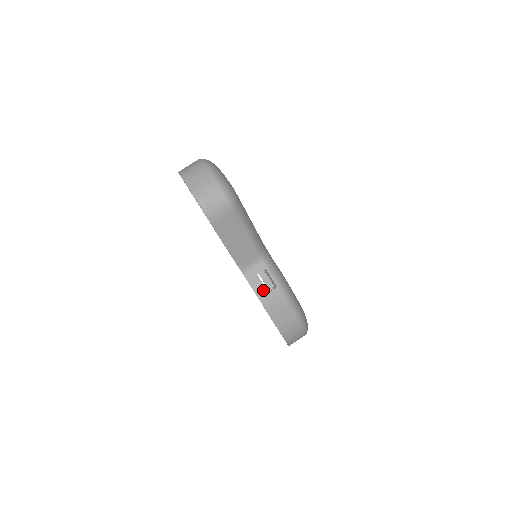
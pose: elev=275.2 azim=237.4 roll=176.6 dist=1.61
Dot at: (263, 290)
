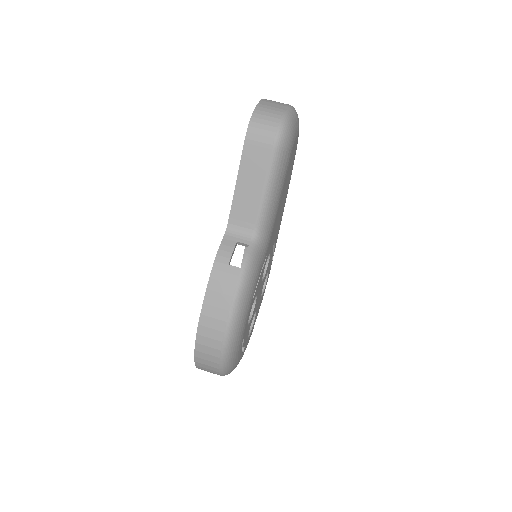
Dot at: (227, 257)
